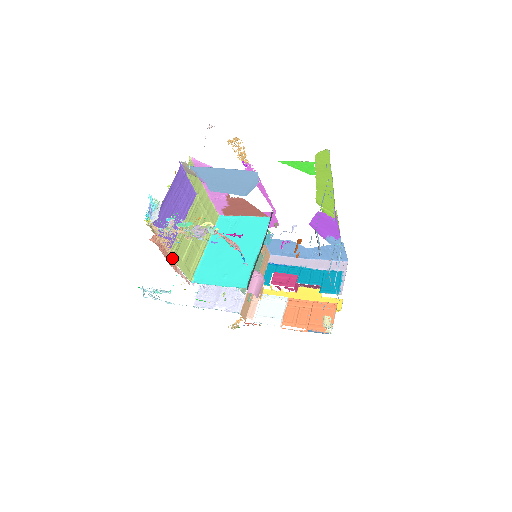
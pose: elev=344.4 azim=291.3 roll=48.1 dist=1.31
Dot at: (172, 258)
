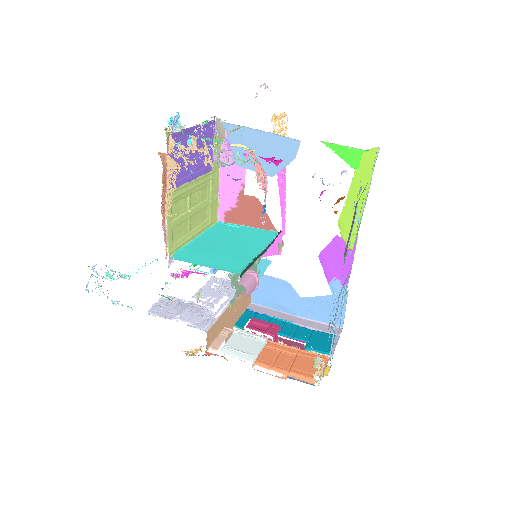
Dot at: (167, 202)
